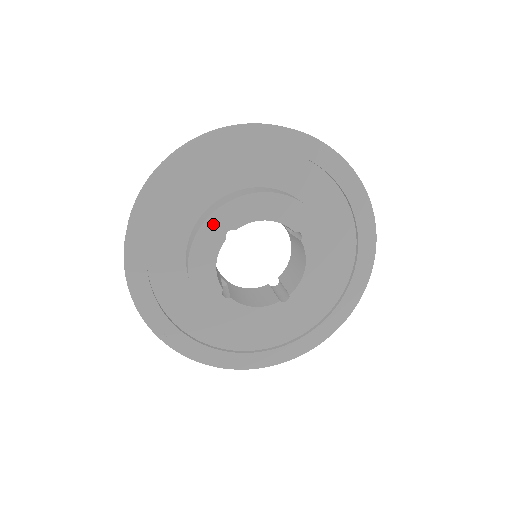
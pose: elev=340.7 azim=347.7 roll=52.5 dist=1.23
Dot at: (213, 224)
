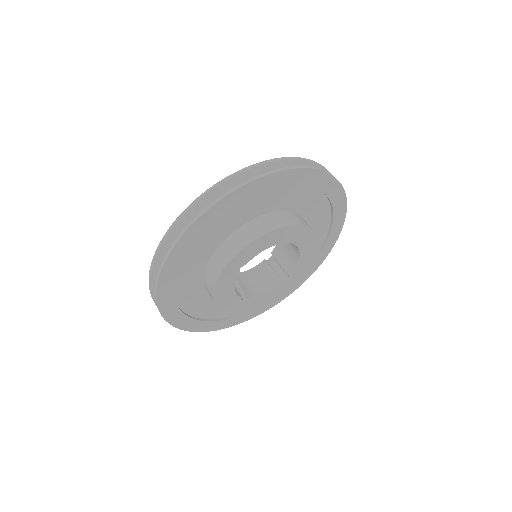
Dot at: (229, 270)
